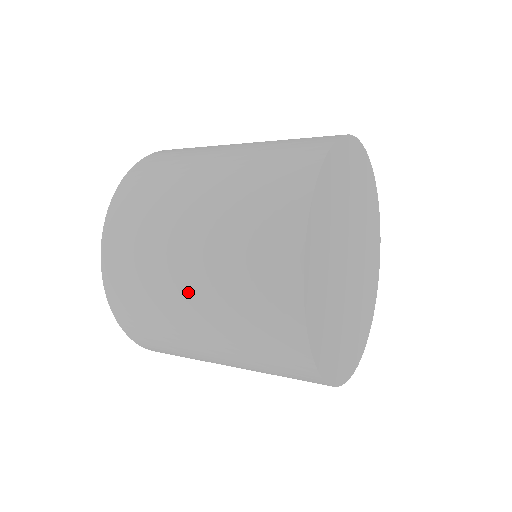
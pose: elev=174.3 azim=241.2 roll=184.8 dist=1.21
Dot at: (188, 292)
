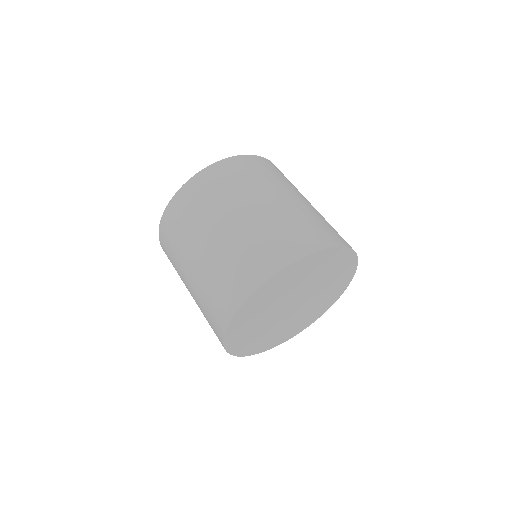
Dot at: (191, 267)
